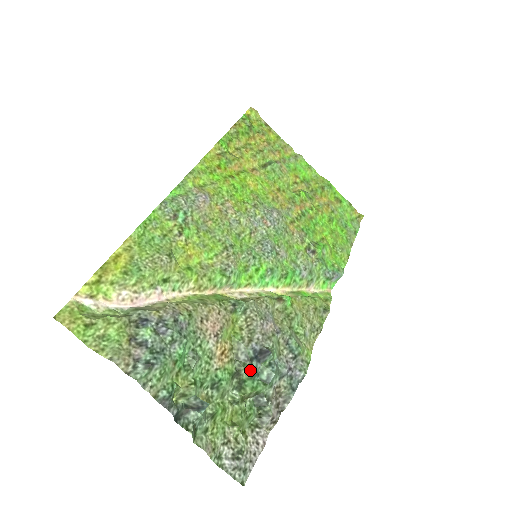
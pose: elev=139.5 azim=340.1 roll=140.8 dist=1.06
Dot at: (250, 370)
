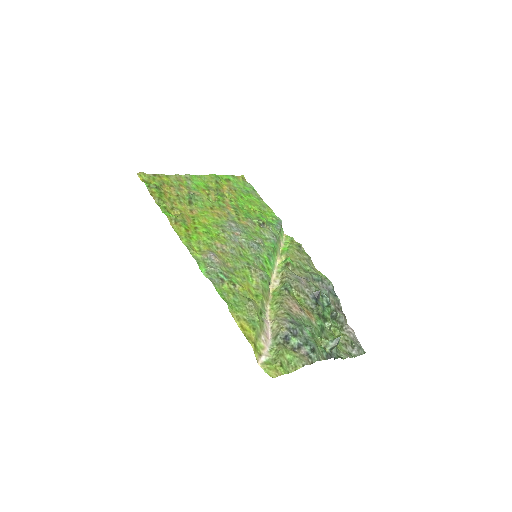
Dot at: (321, 308)
